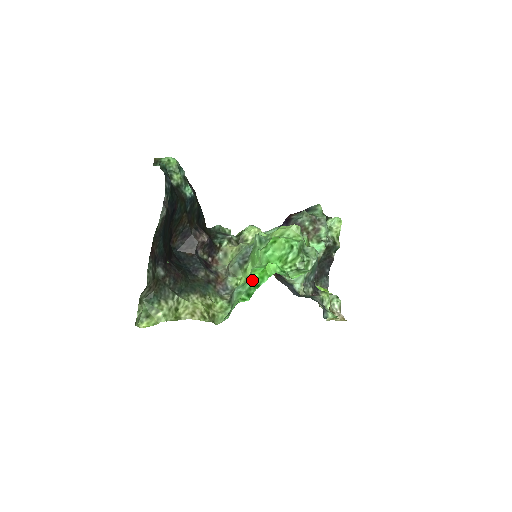
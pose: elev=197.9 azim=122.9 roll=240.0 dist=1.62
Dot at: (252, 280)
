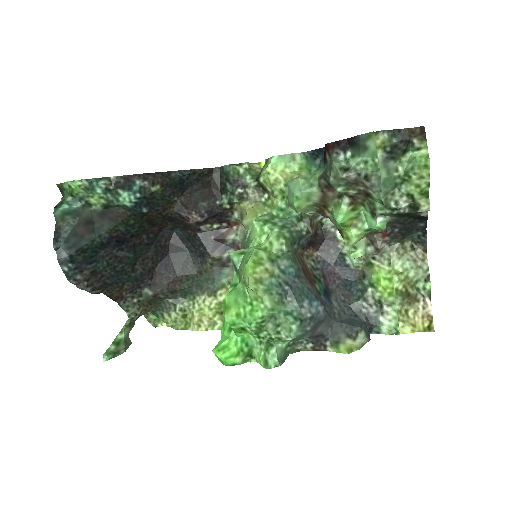
Dot at: occluded
